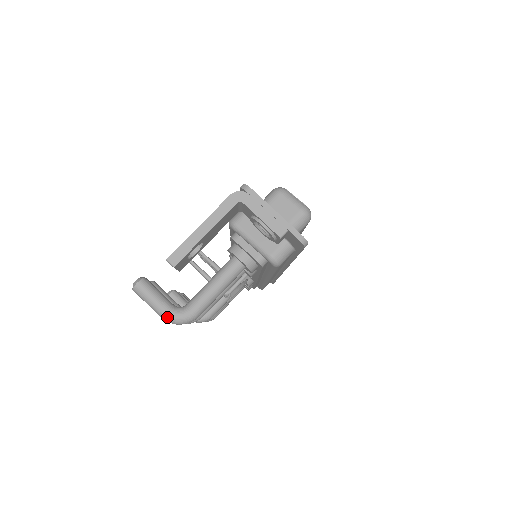
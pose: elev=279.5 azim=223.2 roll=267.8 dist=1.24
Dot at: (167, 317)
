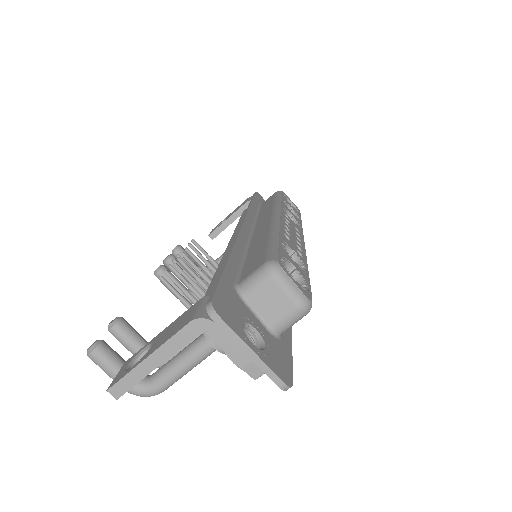
Dot at: occluded
